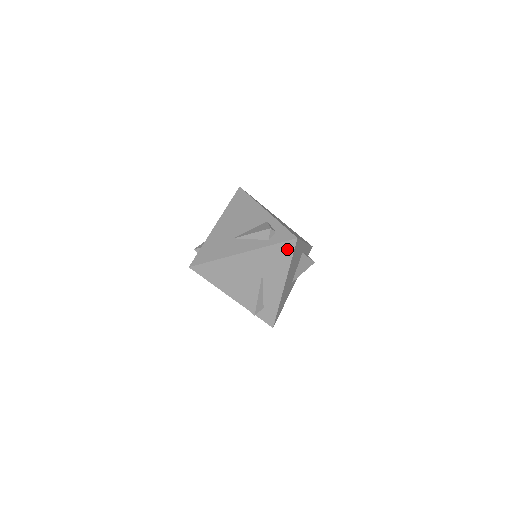
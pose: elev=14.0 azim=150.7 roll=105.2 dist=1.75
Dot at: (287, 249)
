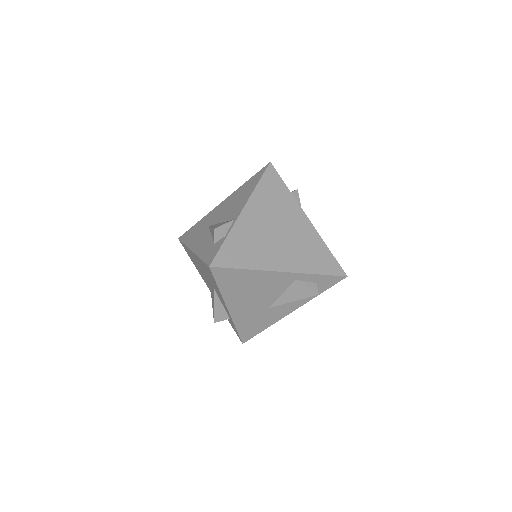
Dot at: occluded
